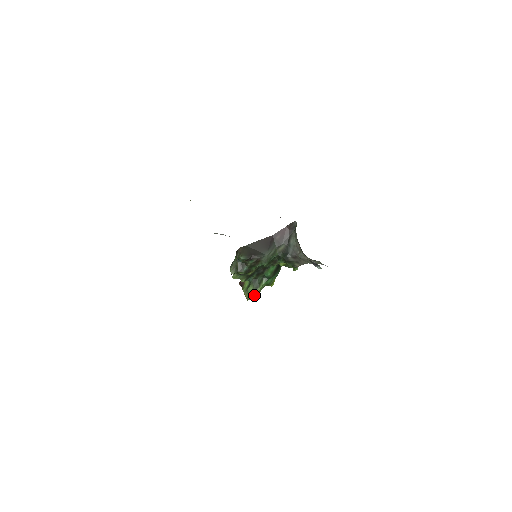
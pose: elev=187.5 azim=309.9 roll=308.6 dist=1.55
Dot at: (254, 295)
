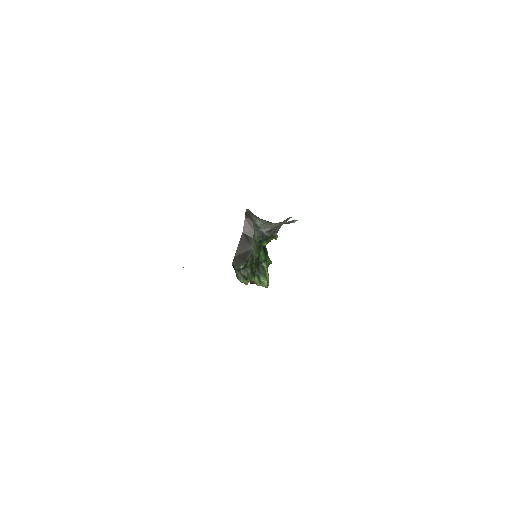
Dot at: (268, 280)
